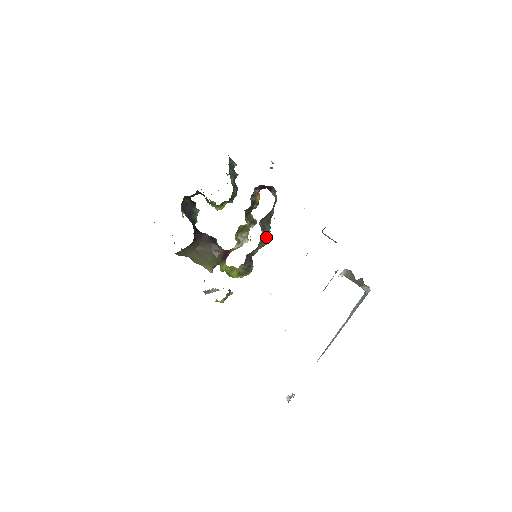
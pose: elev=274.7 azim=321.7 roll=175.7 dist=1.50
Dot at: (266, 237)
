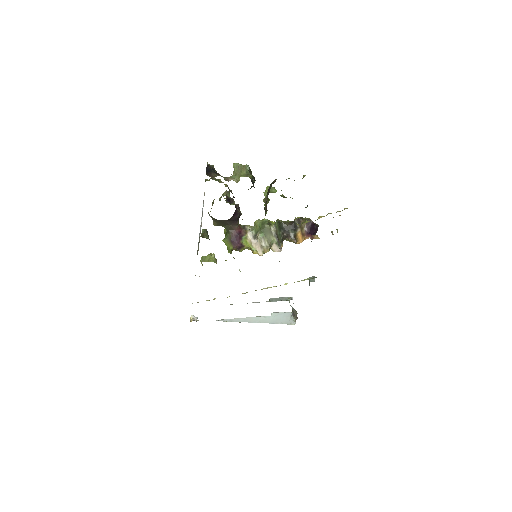
Dot at: occluded
